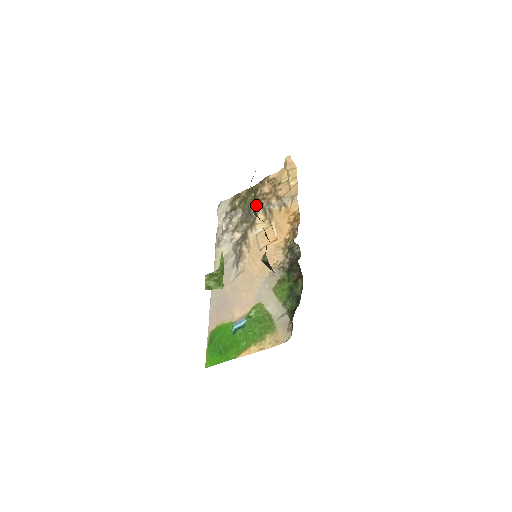
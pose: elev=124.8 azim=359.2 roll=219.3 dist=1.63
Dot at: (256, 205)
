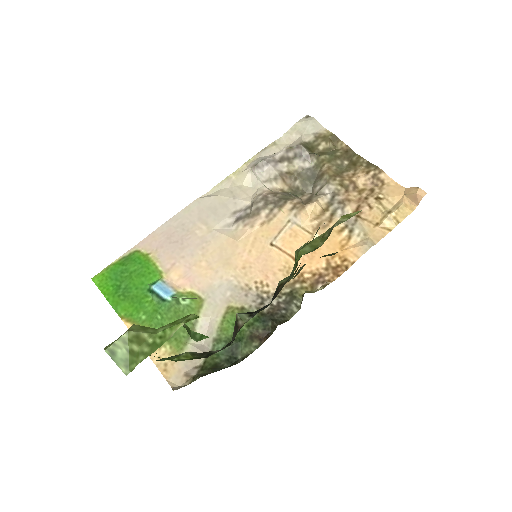
Dot at: (331, 184)
